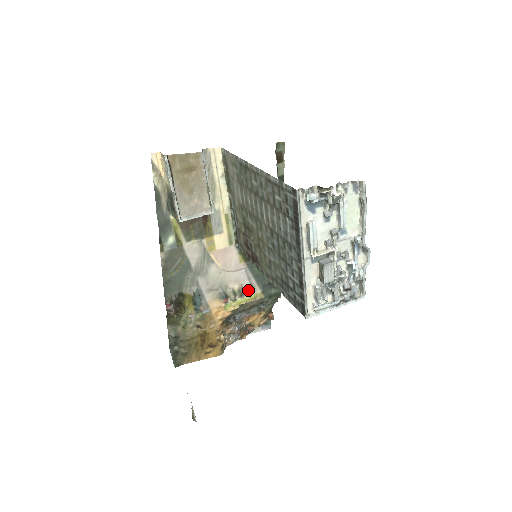
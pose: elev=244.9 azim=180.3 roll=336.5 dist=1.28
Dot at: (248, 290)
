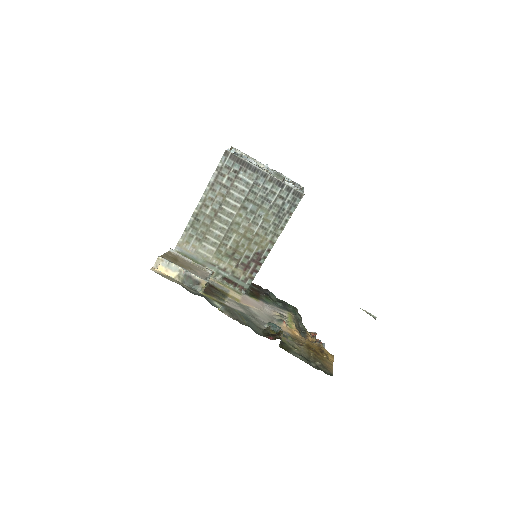
Dot at: (283, 314)
